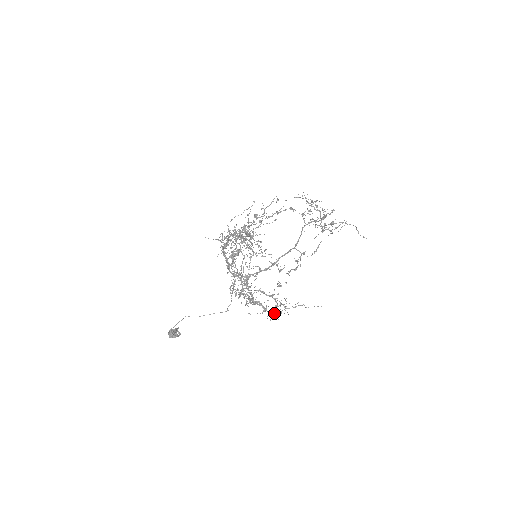
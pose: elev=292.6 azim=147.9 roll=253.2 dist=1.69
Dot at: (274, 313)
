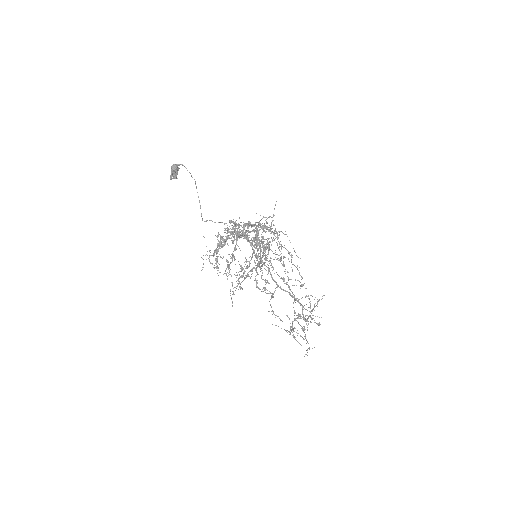
Dot at: occluded
